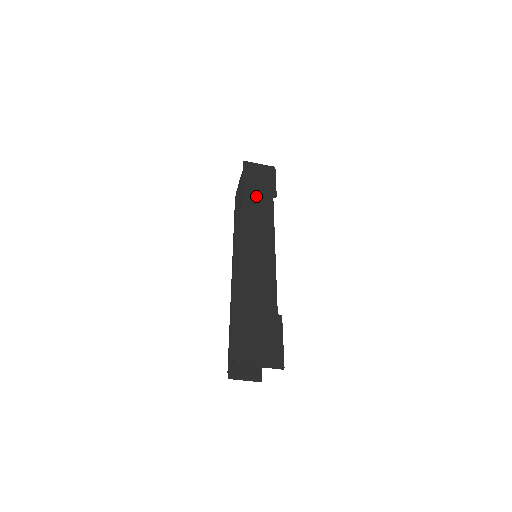
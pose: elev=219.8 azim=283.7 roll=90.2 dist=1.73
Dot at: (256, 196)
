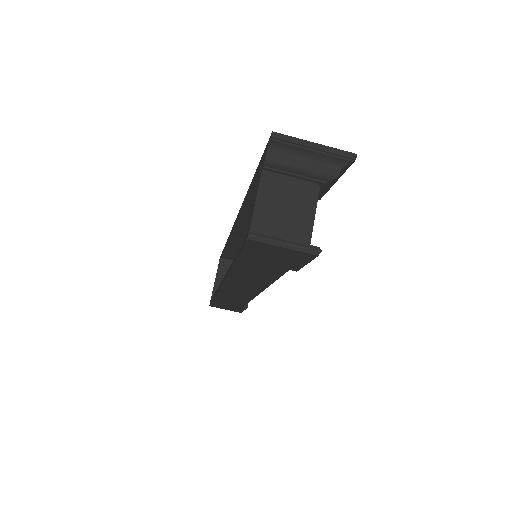
Dot at: occluded
